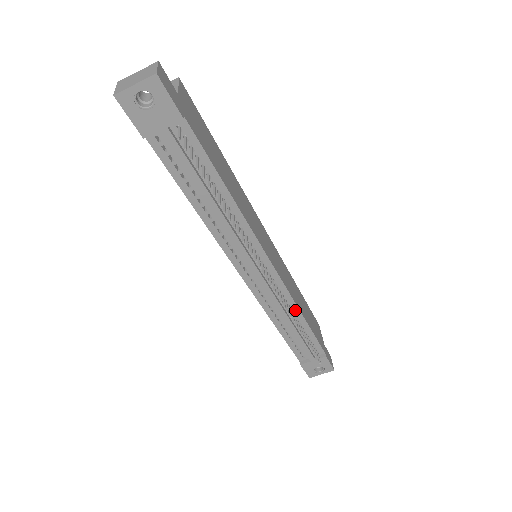
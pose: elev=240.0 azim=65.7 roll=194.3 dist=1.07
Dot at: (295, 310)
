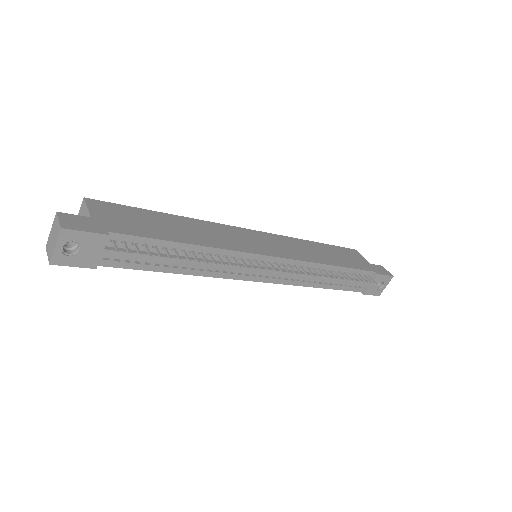
Dot at: (320, 267)
